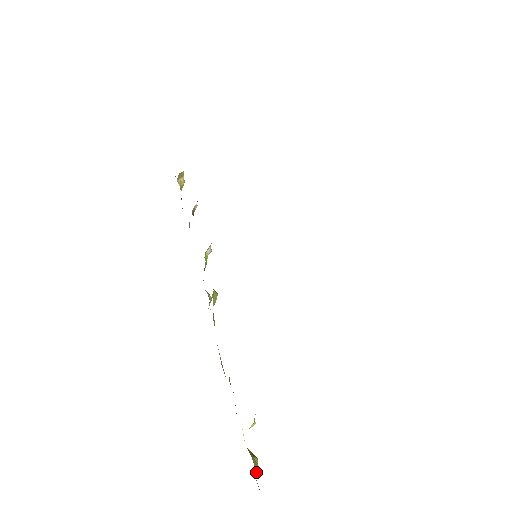
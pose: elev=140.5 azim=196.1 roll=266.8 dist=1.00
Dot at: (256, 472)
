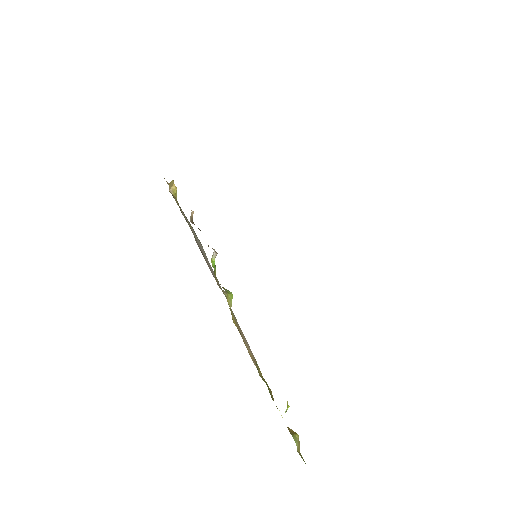
Dot at: (299, 447)
